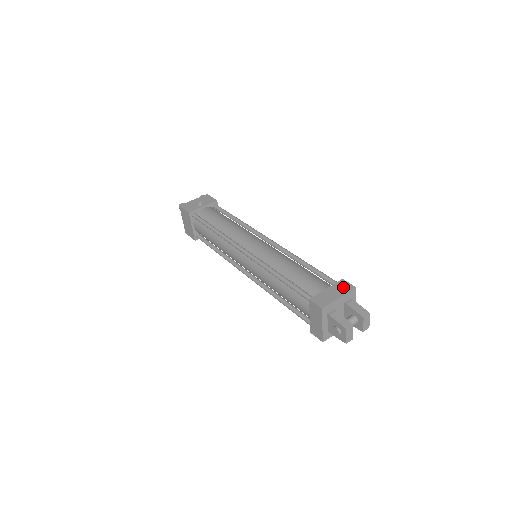
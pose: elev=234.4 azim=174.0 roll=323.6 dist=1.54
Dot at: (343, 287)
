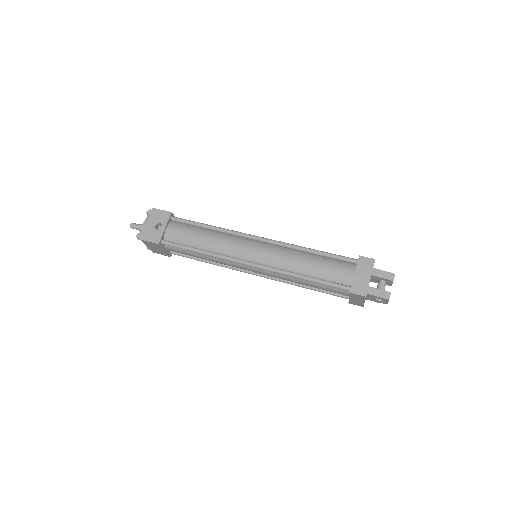
Dot at: (366, 265)
